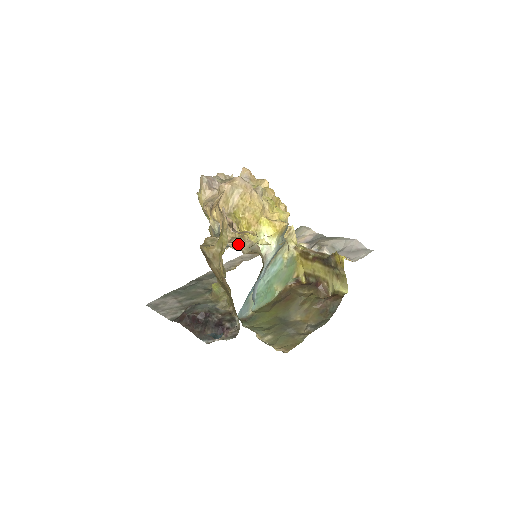
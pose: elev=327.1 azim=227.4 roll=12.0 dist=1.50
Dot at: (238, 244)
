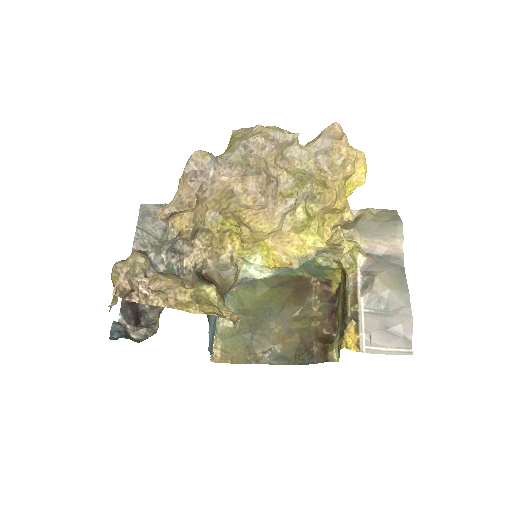
Dot at: (209, 254)
